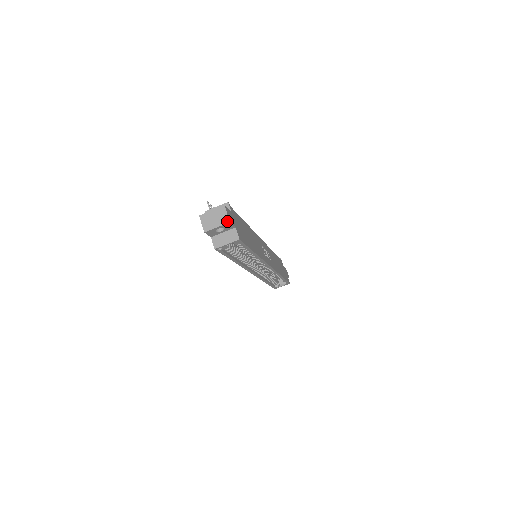
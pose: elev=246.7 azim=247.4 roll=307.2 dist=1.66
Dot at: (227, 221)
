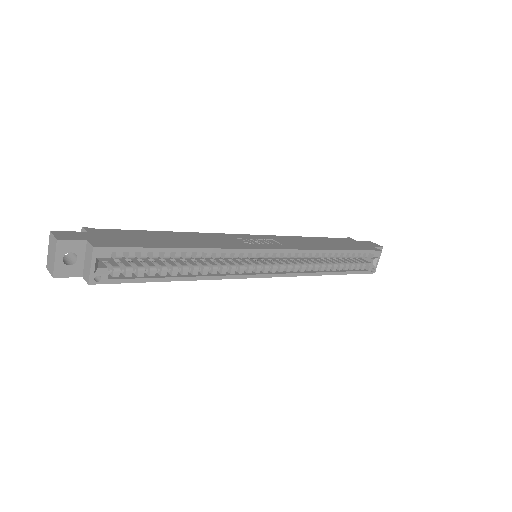
Dot at: (55, 242)
